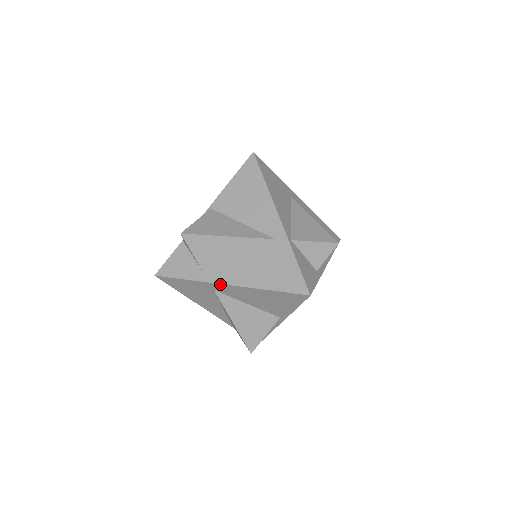
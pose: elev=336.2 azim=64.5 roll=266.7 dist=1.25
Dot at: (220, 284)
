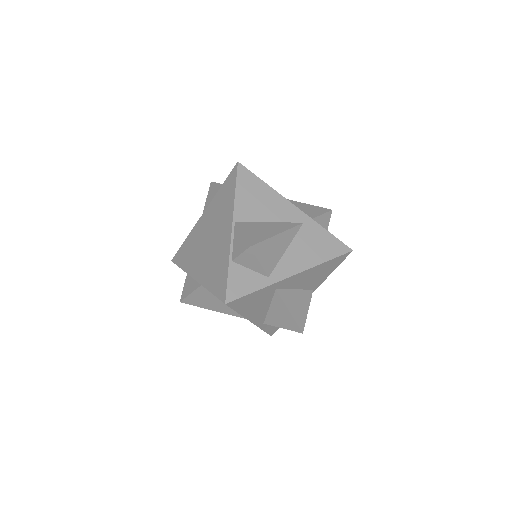
Dot at: (287, 278)
